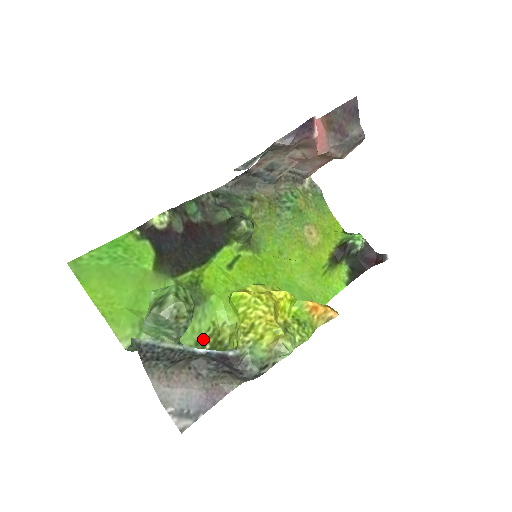
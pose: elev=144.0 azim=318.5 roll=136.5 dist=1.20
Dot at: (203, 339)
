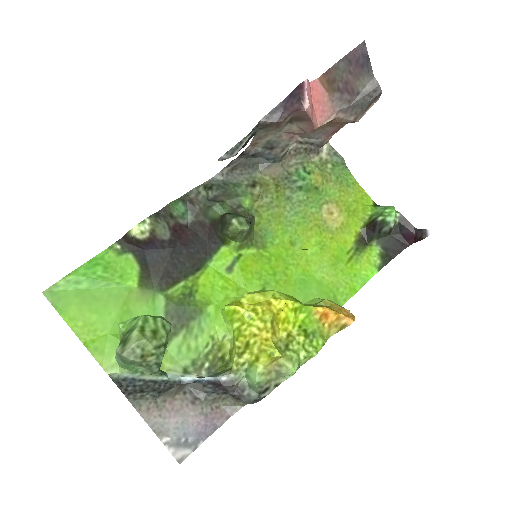
Dot at: (201, 357)
